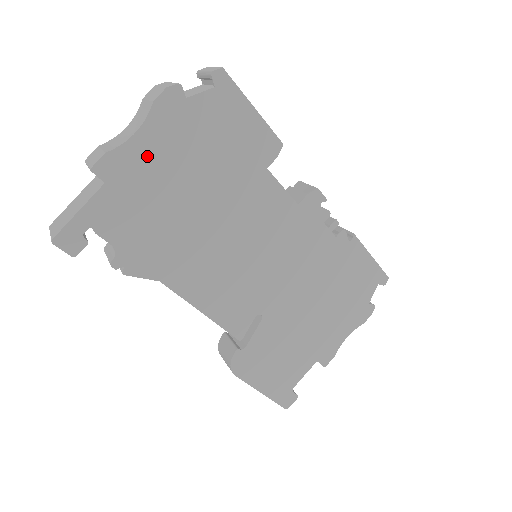
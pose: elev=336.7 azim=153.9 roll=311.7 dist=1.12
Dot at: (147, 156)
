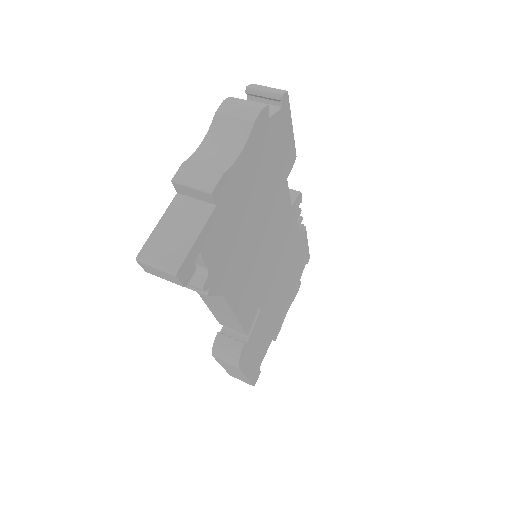
Dot at: (241, 175)
